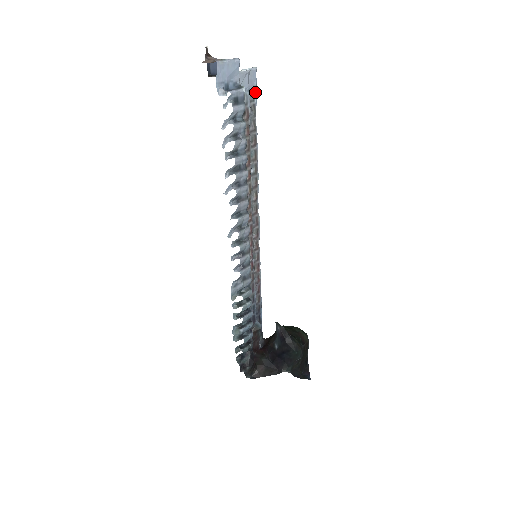
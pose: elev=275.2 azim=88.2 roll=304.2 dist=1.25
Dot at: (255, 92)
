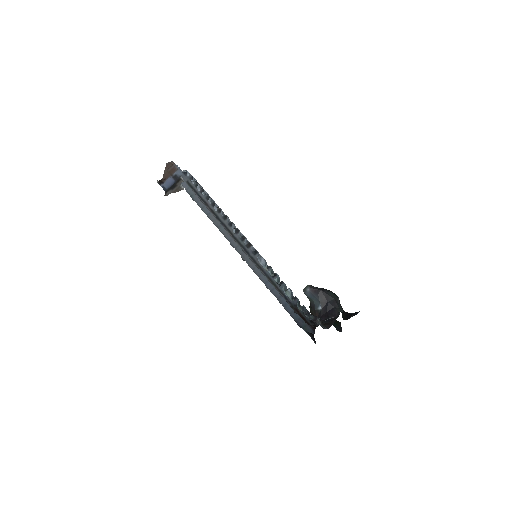
Dot at: occluded
